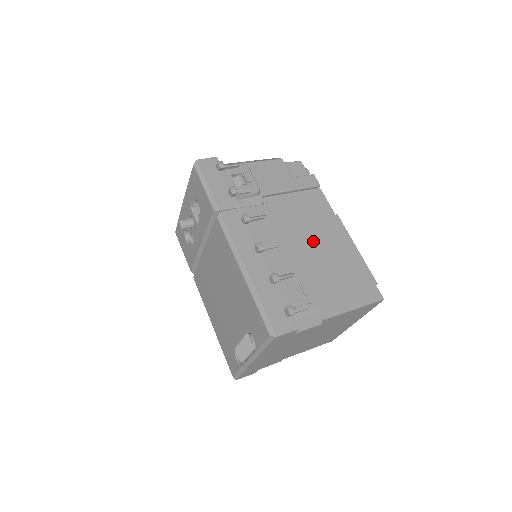
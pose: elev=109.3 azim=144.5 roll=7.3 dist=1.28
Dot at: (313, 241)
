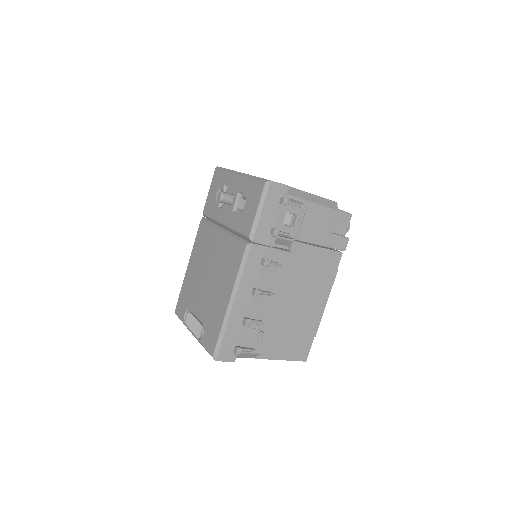
Dot at: (299, 297)
